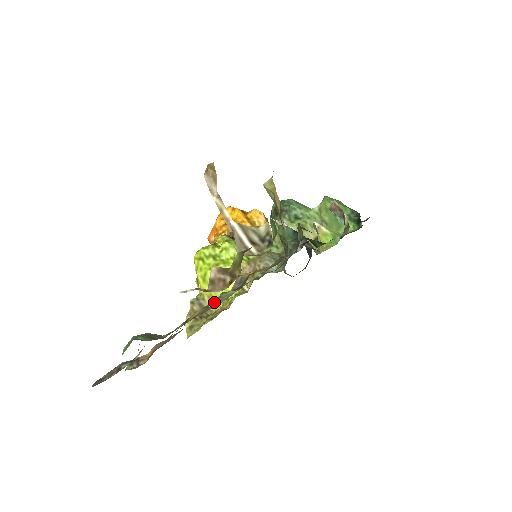
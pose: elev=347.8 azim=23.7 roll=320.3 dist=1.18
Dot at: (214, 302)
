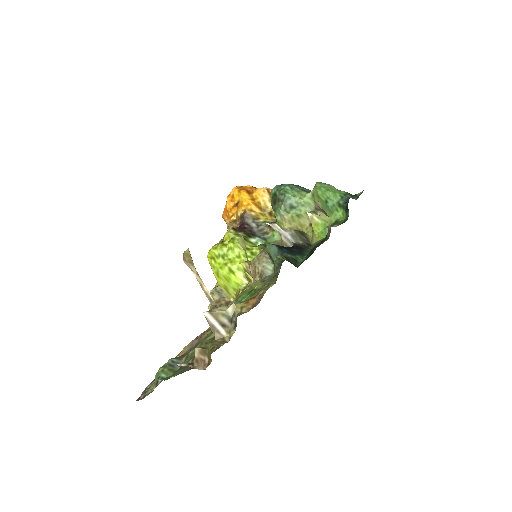
Dot at: (229, 291)
